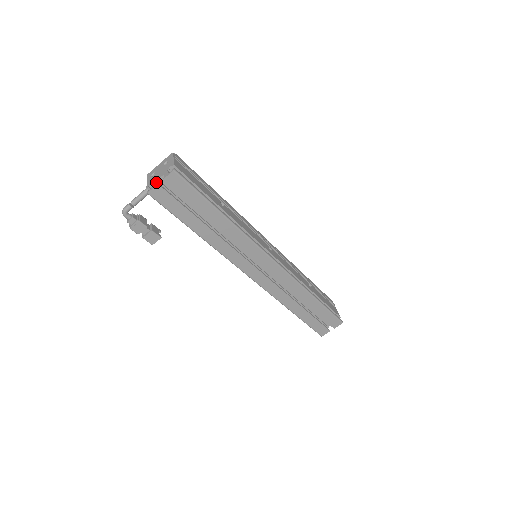
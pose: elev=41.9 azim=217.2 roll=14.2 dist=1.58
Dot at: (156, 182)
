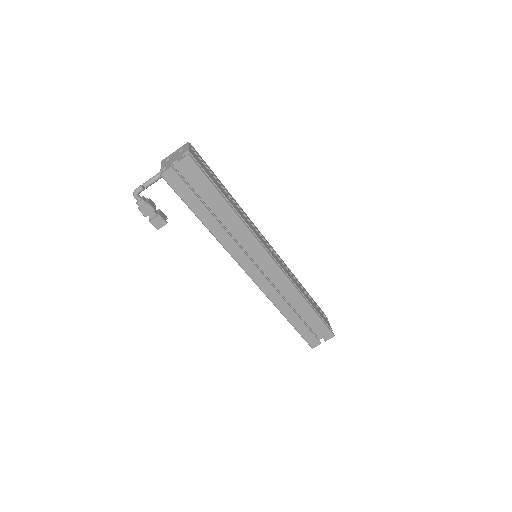
Dot at: (170, 165)
